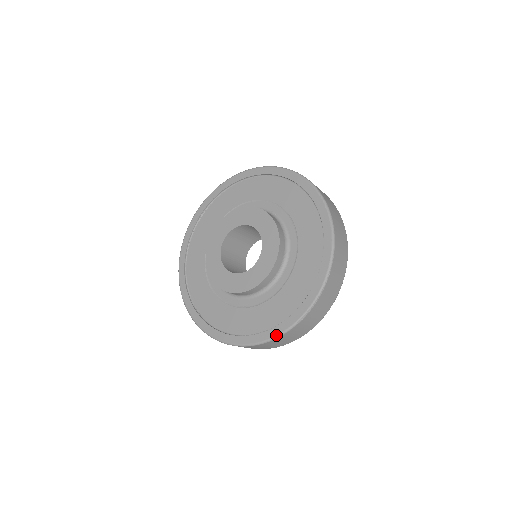
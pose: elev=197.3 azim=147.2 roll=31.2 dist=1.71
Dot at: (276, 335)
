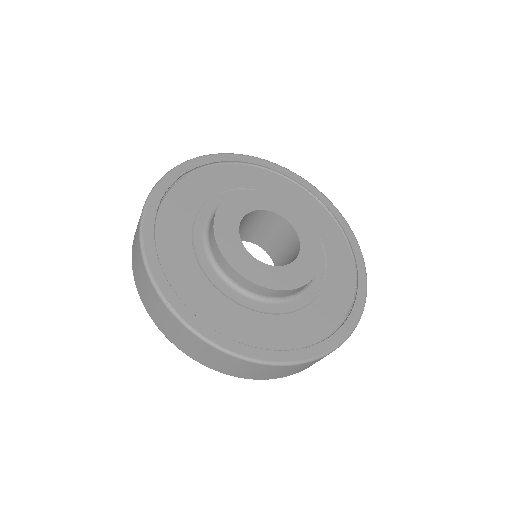
Dot at: (328, 351)
